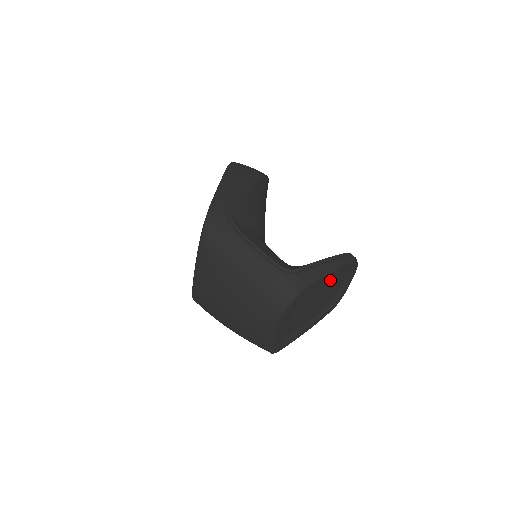
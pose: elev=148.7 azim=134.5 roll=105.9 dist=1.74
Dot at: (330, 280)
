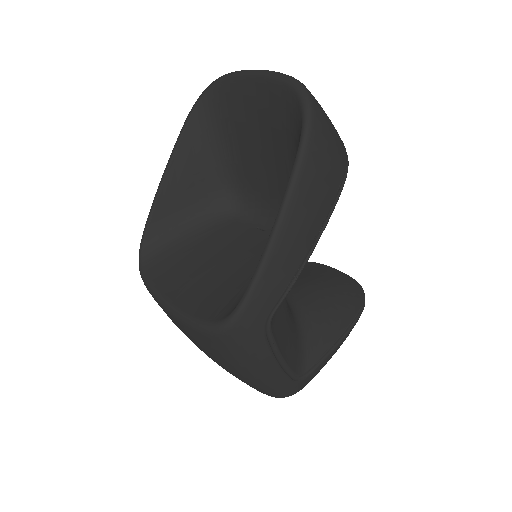
Dot at: occluded
